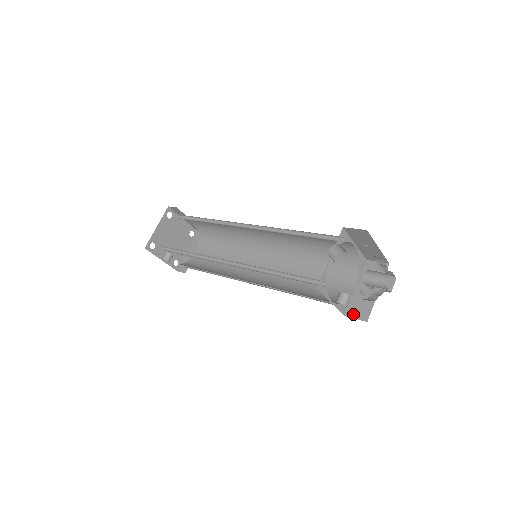
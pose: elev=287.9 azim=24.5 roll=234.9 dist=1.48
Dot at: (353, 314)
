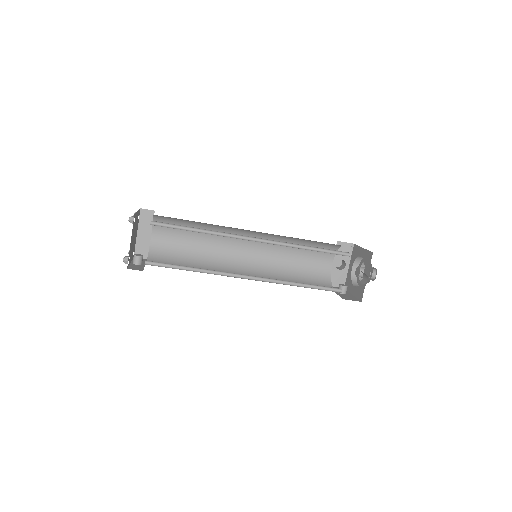
Dot at: (334, 284)
